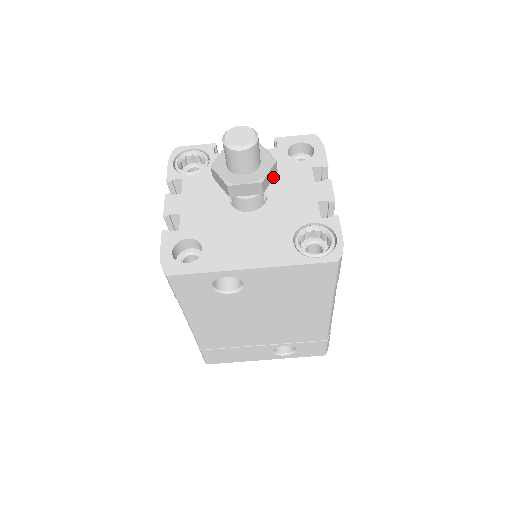
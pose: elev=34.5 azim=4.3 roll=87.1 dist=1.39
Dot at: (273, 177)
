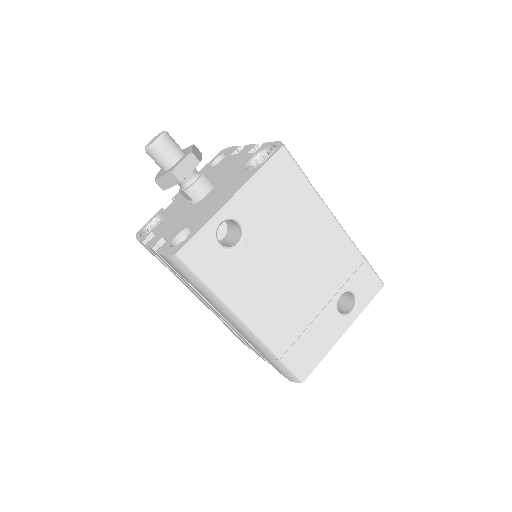
Dot at: (201, 156)
